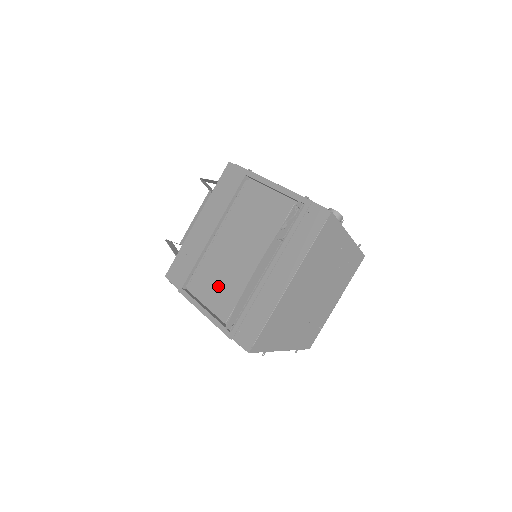
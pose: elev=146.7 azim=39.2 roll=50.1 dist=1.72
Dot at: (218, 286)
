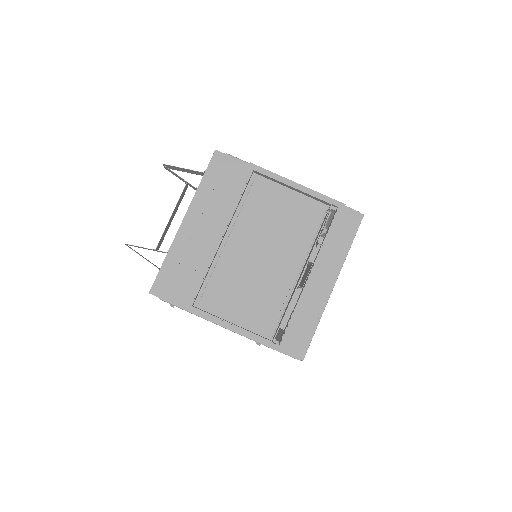
Dot at: (250, 299)
